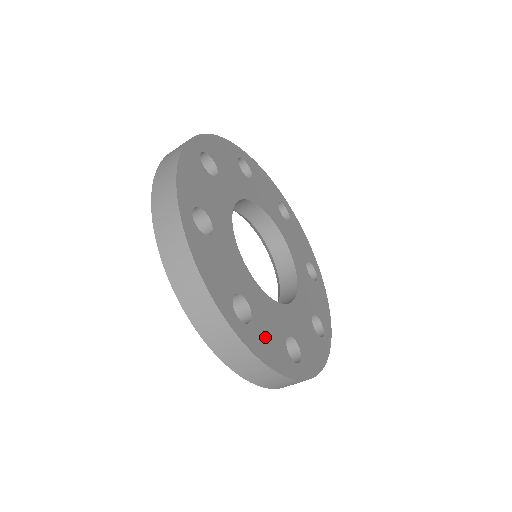
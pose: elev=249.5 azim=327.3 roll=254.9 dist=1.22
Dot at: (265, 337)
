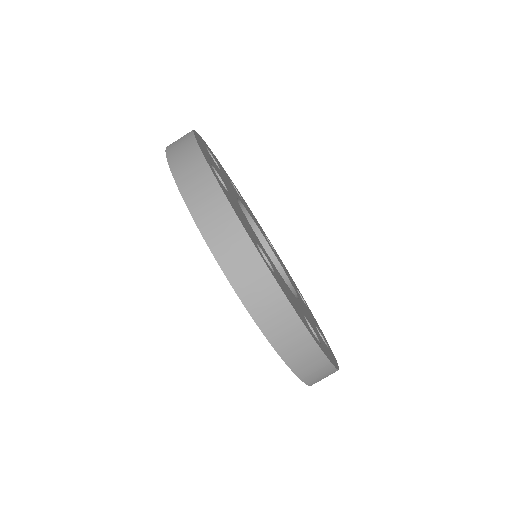
Dot at: (289, 296)
